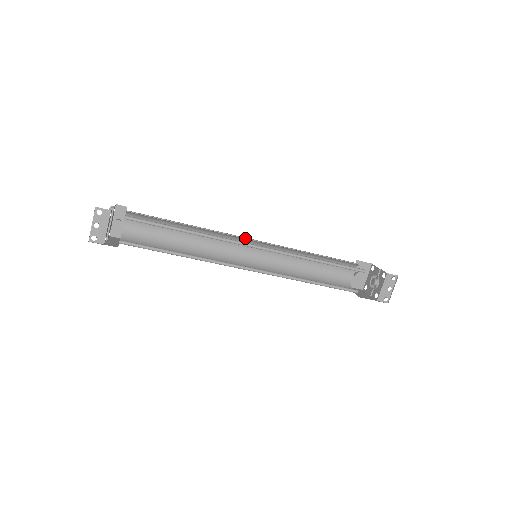
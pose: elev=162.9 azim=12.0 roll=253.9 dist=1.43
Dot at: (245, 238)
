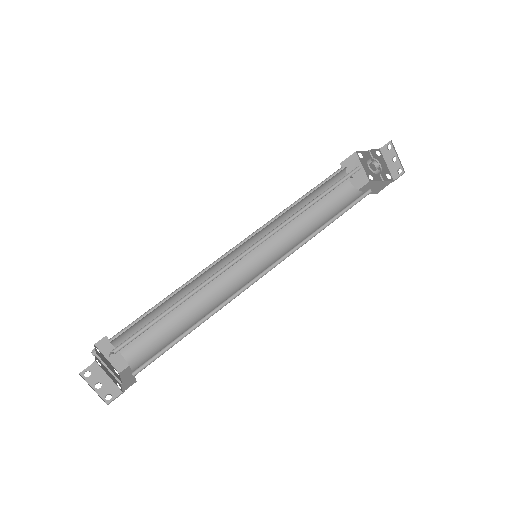
Dot at: (230, 250)
